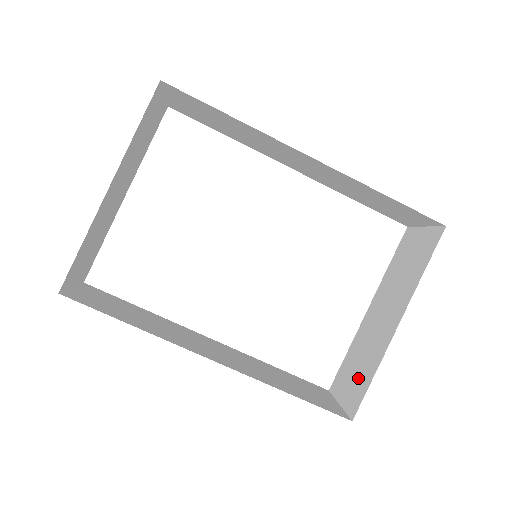
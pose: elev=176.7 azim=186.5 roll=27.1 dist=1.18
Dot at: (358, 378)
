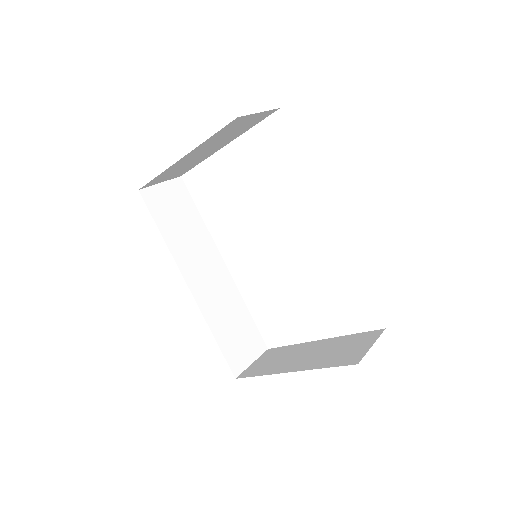
Dot at: (264, 365)
